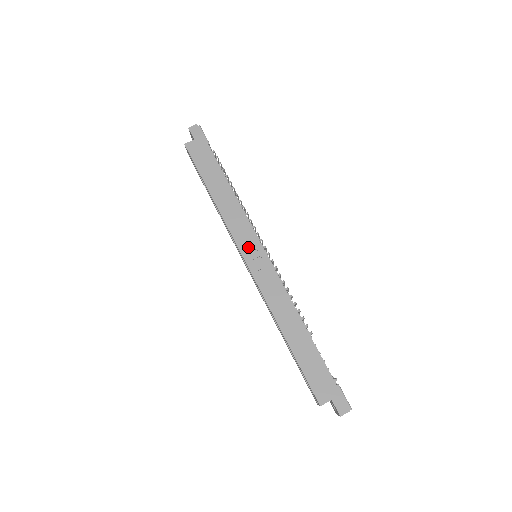
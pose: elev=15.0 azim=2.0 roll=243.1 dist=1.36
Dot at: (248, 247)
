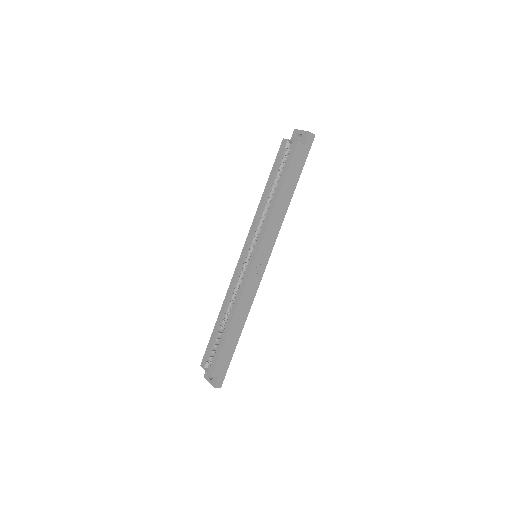
Dot at: (263, 253)
